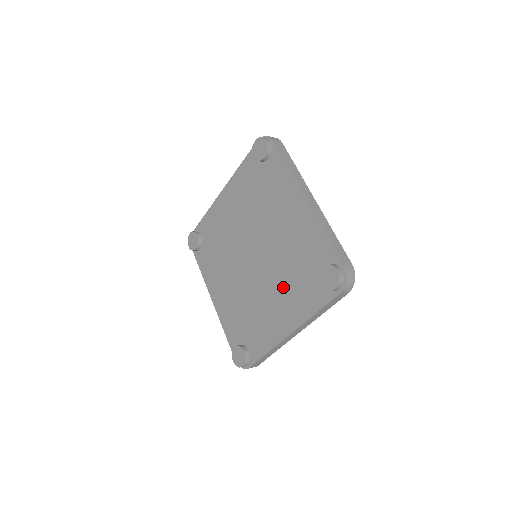
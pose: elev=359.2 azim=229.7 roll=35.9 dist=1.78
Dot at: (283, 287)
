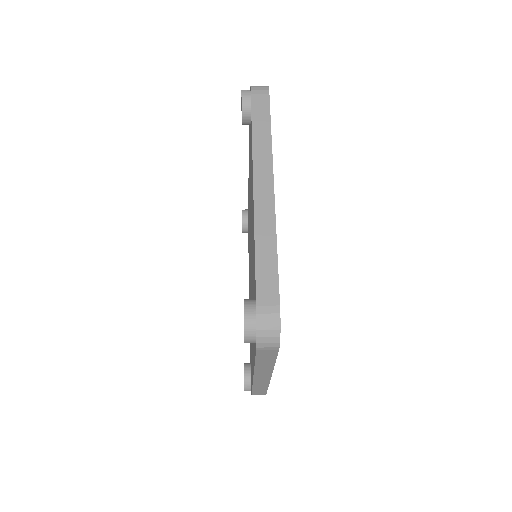
Dot at: occluded
